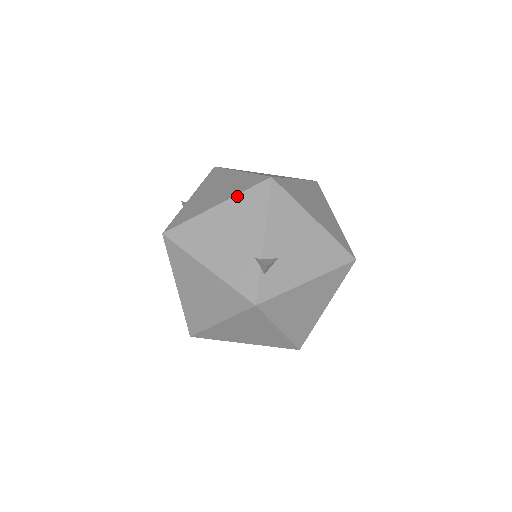
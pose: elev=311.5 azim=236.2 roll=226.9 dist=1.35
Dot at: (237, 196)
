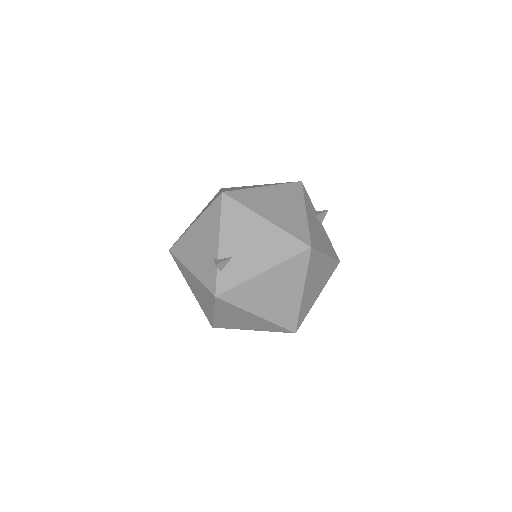
Dot at: (204, 212)
